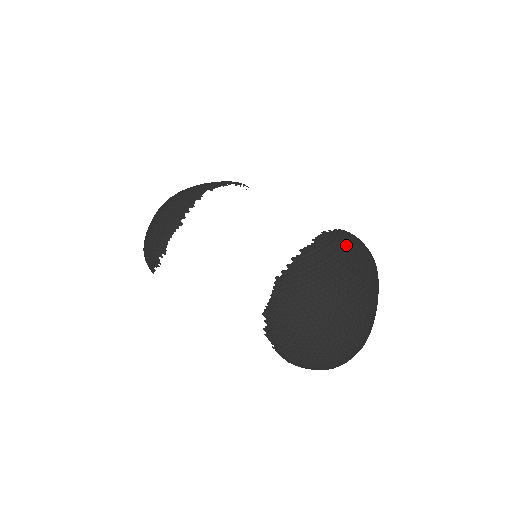
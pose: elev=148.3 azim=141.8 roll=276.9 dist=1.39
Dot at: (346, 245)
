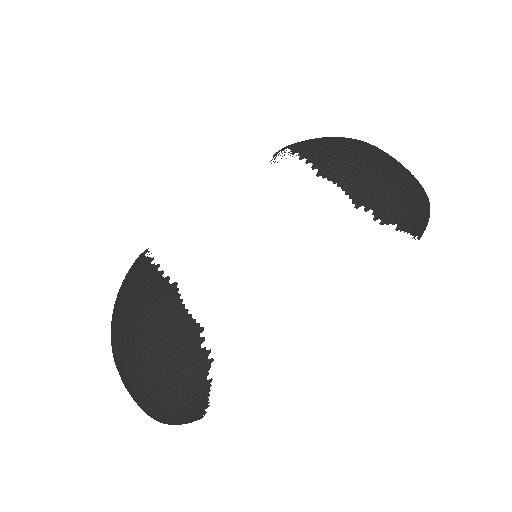
Dot at: occluded
